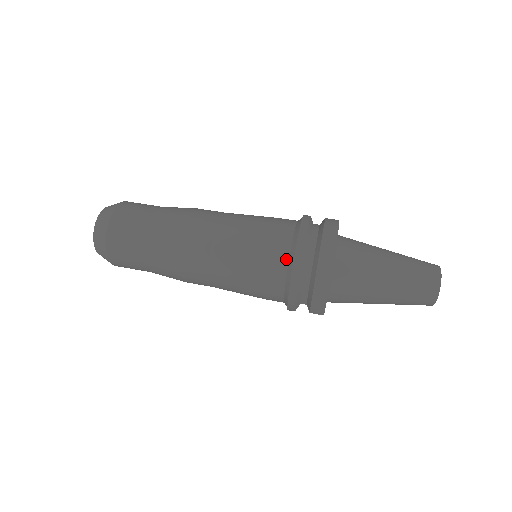
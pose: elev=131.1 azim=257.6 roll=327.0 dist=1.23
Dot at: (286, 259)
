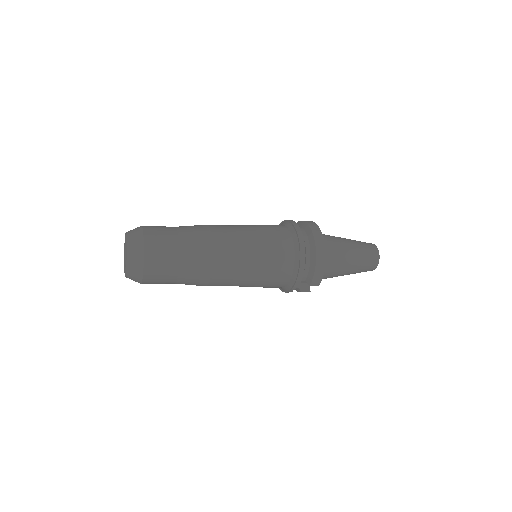
Dot at: (292, 246)
